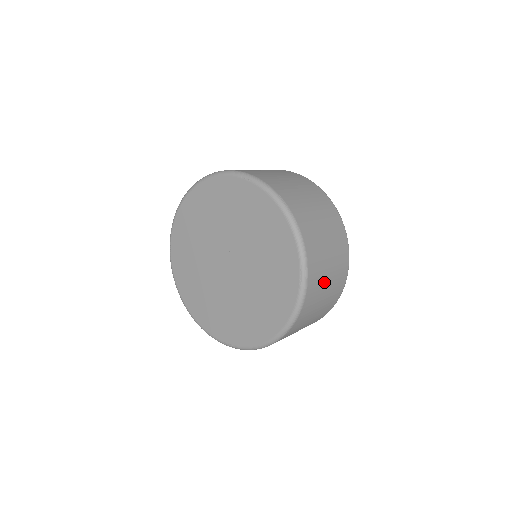
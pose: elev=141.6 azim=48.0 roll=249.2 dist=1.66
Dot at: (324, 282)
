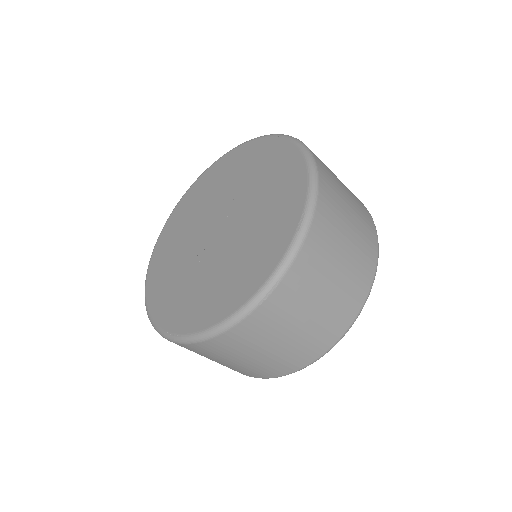
Dot at: (332, 262)
